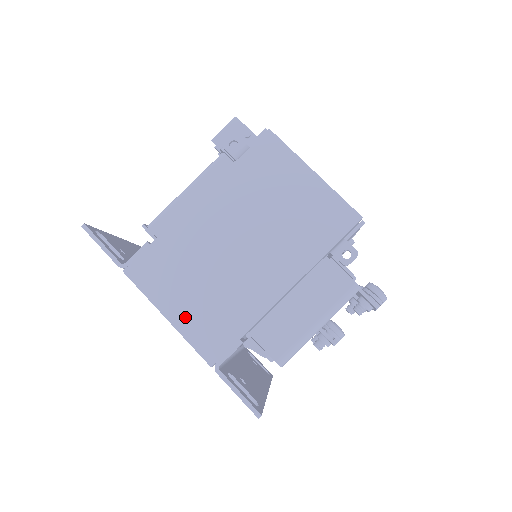
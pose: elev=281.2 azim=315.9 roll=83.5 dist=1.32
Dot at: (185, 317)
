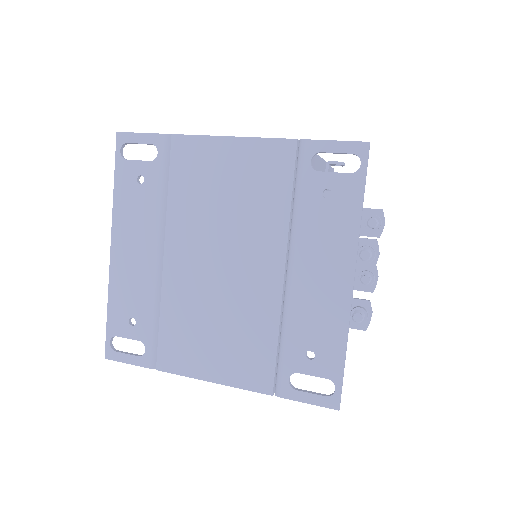
Dot at: occluded
